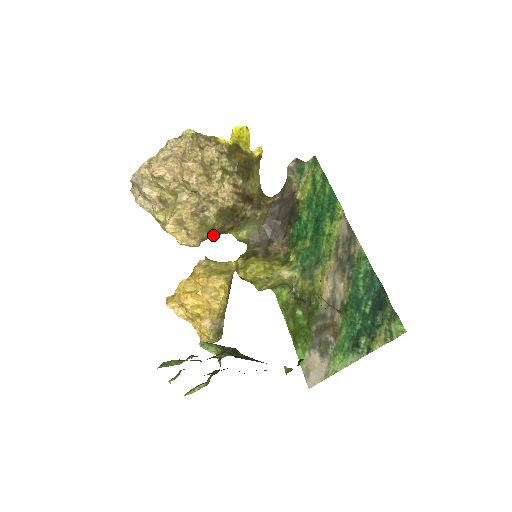
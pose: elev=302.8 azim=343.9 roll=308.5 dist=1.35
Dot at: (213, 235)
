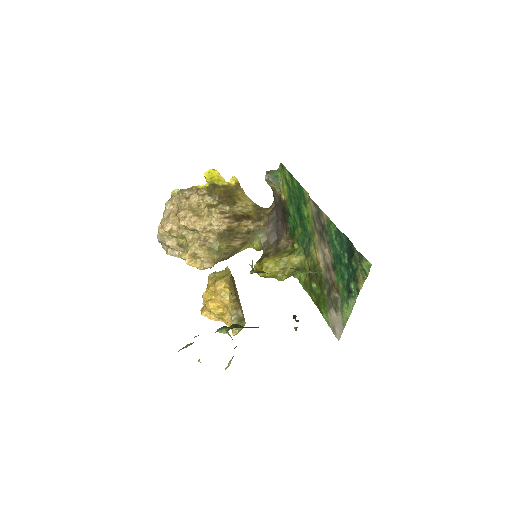
Dot at: (226, 254)
